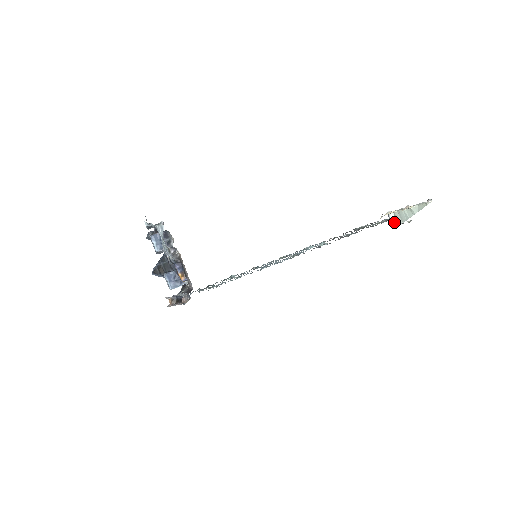
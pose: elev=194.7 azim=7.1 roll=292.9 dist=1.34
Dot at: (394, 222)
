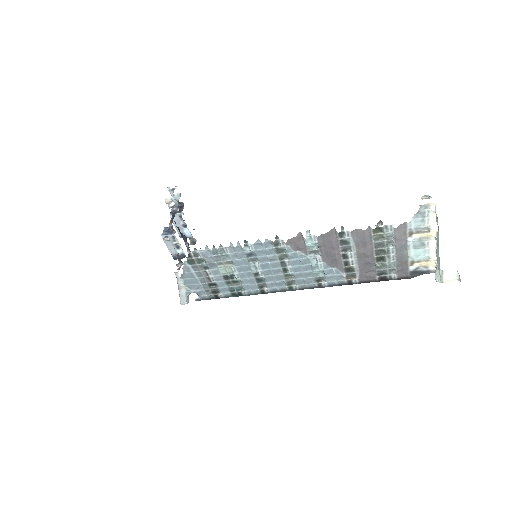
Dot at: (439, 277)
